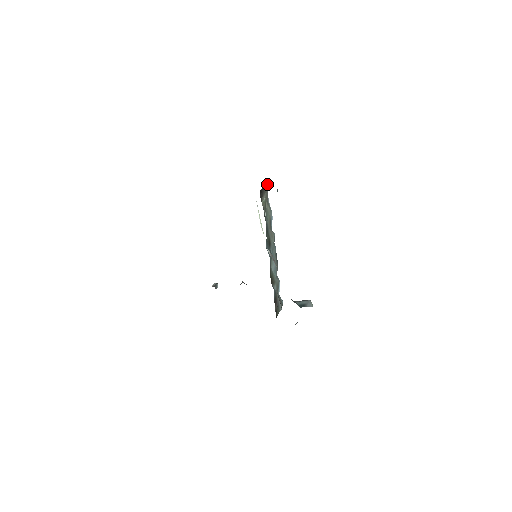
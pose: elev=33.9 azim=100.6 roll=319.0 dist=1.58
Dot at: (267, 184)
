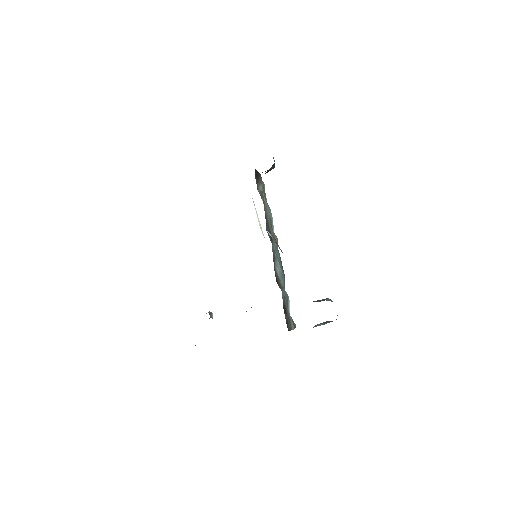
Dot at: occluded
